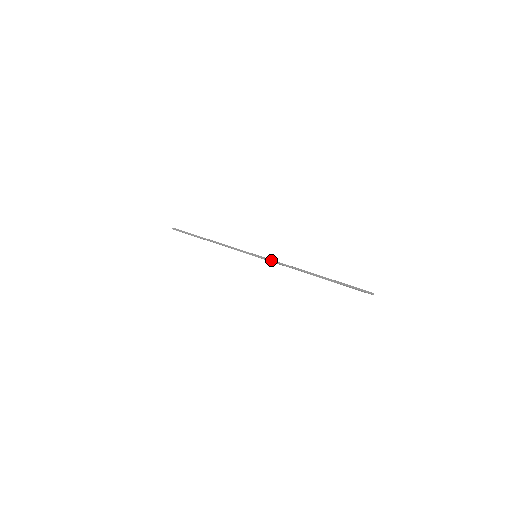
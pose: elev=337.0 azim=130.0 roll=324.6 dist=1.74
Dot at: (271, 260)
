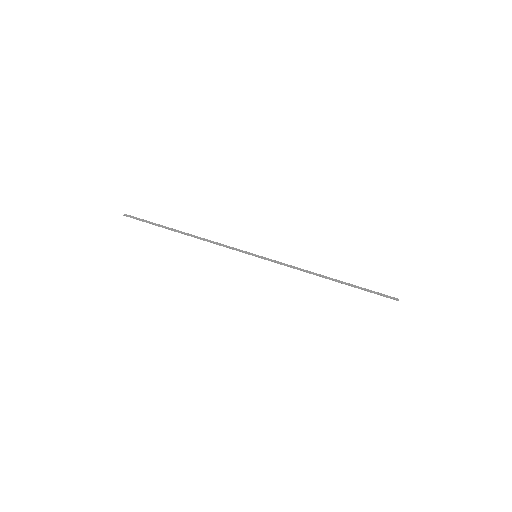
Dot at: (277, 262)
